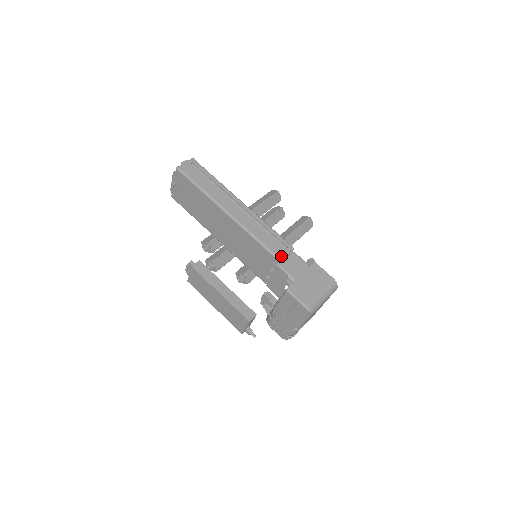
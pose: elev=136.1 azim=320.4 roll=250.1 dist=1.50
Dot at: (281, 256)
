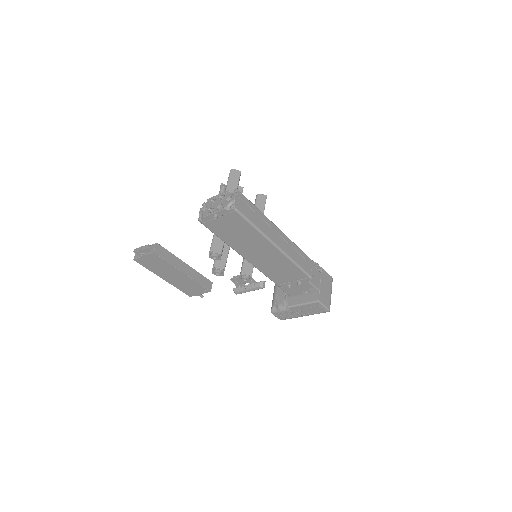
Dot at: (312, 274)
